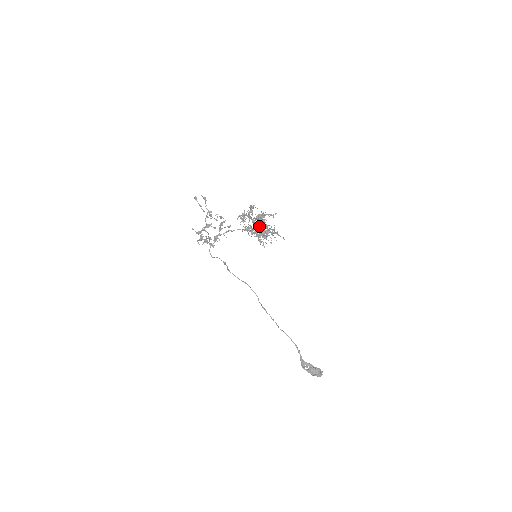
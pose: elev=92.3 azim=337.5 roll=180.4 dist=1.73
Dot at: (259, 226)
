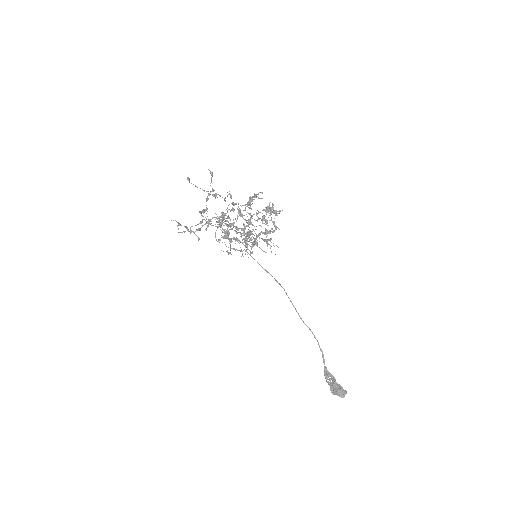
Dot at: (253, 225)
